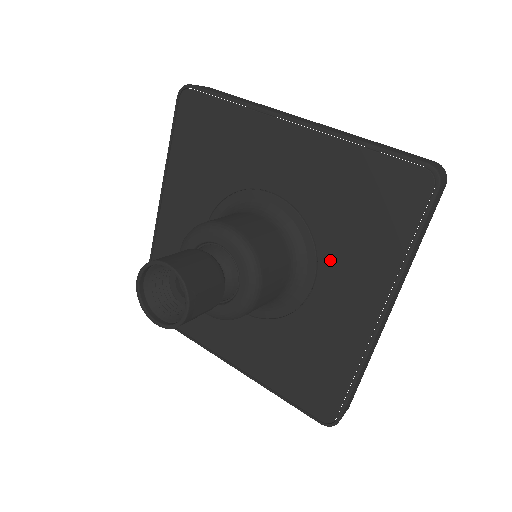
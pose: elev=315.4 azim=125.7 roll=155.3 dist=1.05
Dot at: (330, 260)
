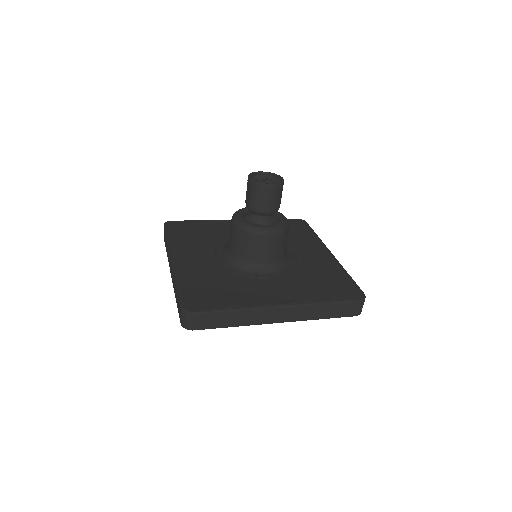
Dot at: (292, 245)
